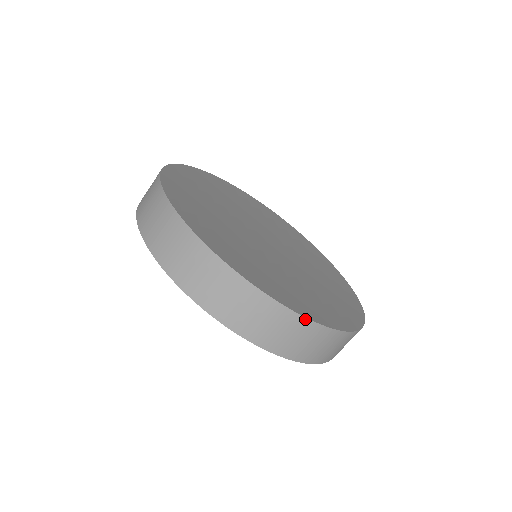
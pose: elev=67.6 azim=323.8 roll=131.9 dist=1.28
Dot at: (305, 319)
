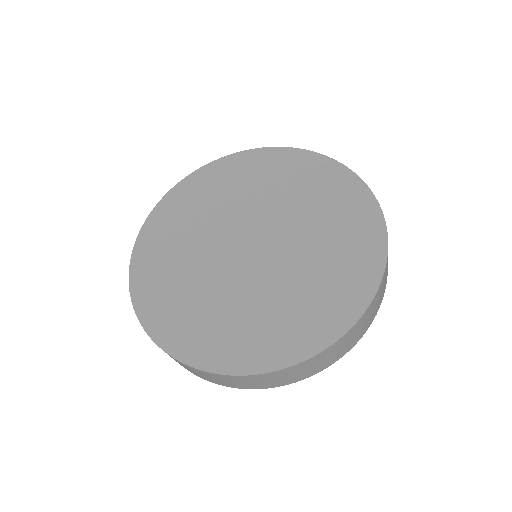
Dot at: (350, 330)
